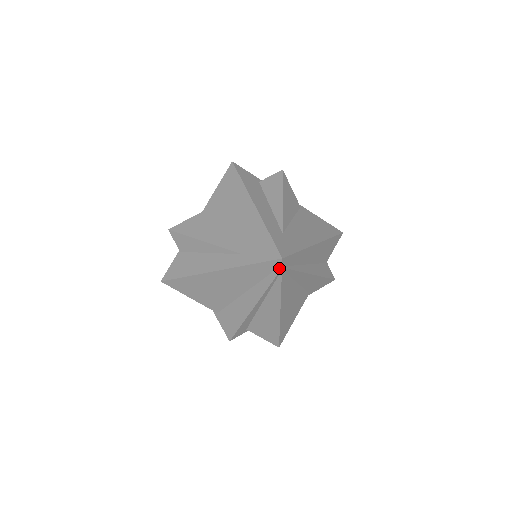
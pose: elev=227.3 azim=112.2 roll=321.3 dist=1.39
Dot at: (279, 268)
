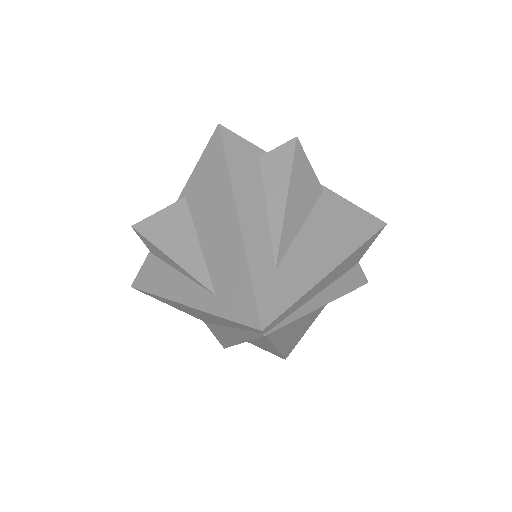
Dot at: (261, 334)
